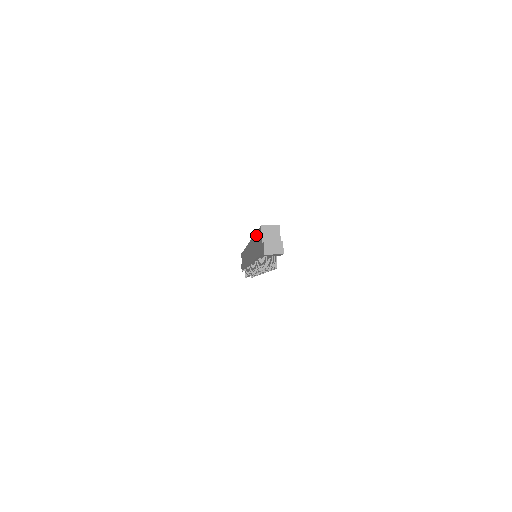
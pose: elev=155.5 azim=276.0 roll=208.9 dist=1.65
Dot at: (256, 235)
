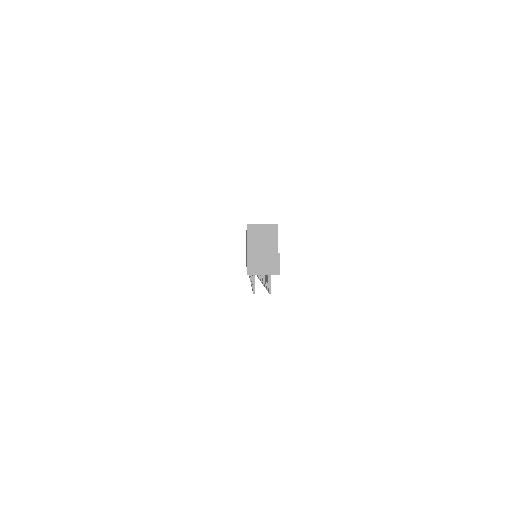
Dot at: occluded
